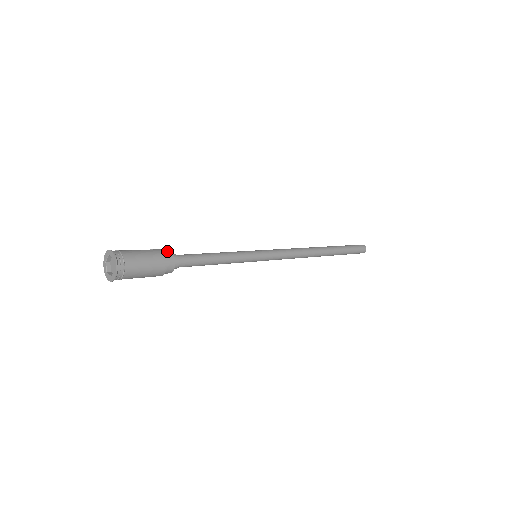
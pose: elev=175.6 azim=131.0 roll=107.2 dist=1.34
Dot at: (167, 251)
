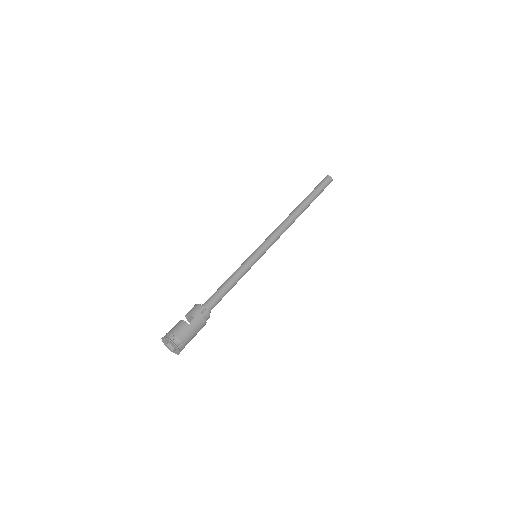
Dot at: (204, 312)
